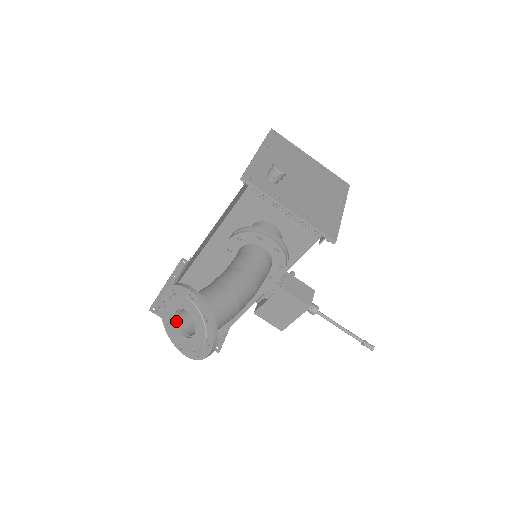
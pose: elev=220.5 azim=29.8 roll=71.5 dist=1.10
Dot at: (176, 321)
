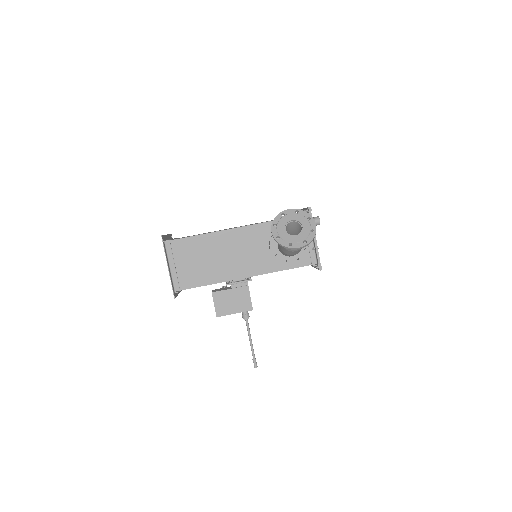
Dot at: (286, 225)
